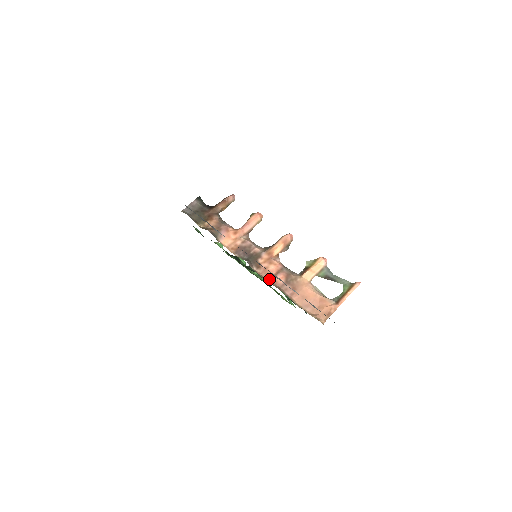
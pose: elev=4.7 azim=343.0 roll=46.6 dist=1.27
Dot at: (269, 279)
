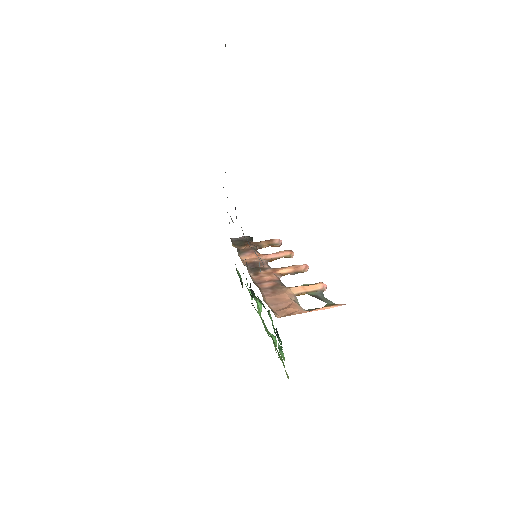
Dot at: (257, 282)
